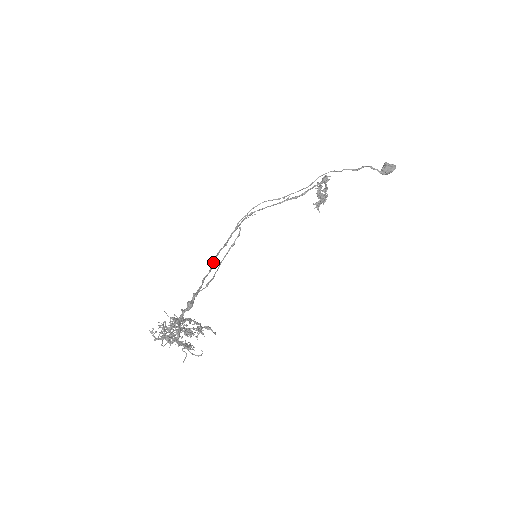
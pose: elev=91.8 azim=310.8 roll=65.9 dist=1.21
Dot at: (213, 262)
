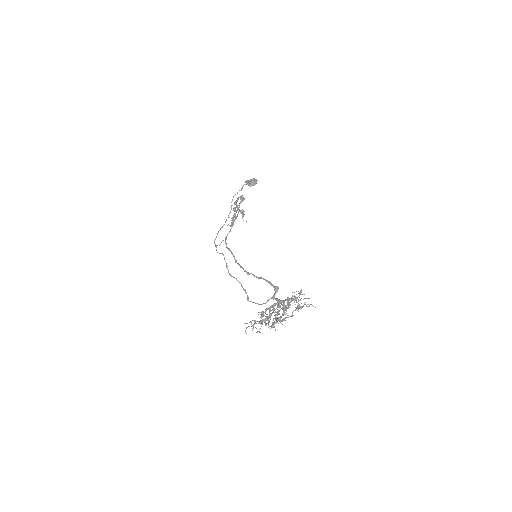
Dot at: (246, 271)
